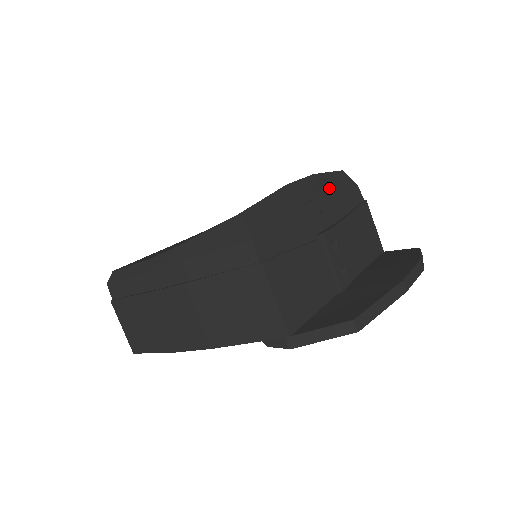
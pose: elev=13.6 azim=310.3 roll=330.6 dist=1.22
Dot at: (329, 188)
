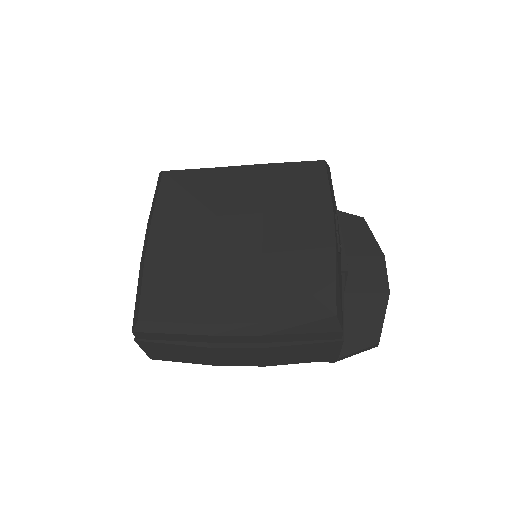
Dot at: (334, 206)
